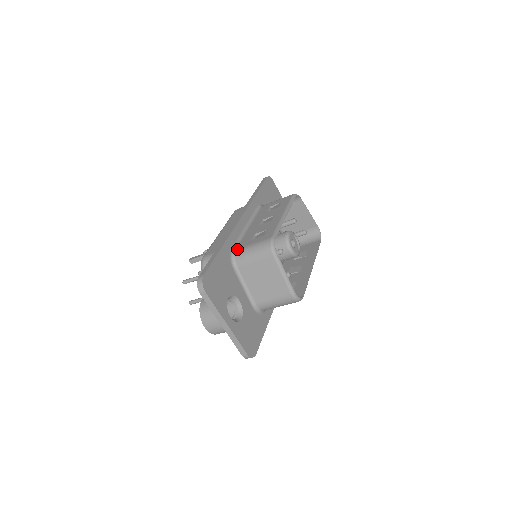
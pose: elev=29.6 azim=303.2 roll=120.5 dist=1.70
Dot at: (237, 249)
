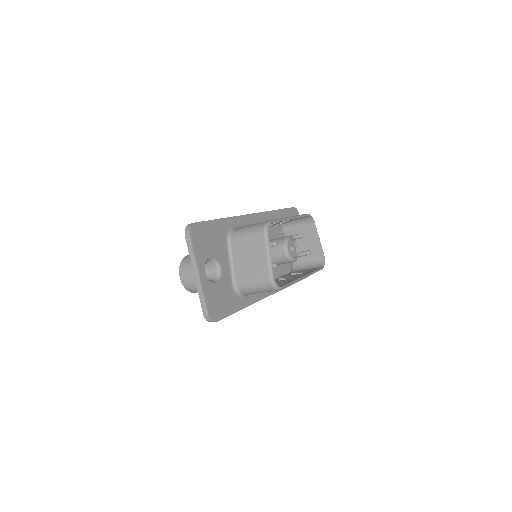
Dot at: (237, 228)
